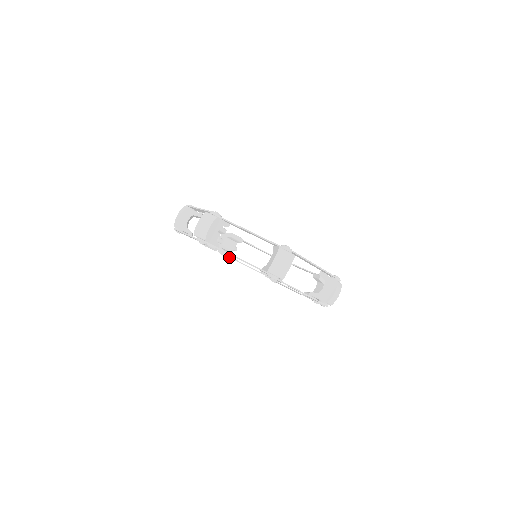
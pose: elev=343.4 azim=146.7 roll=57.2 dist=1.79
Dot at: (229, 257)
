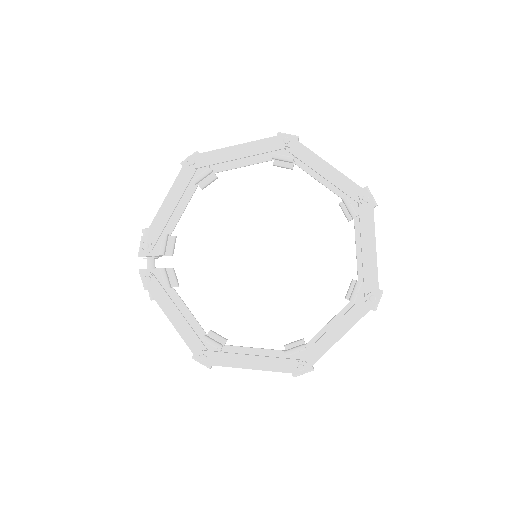
Dot at: (168, 280)
